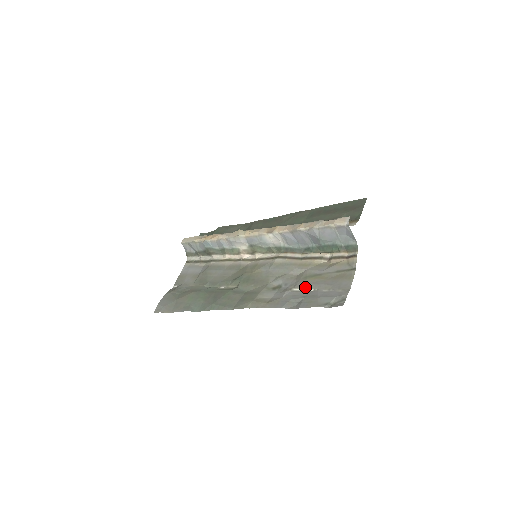
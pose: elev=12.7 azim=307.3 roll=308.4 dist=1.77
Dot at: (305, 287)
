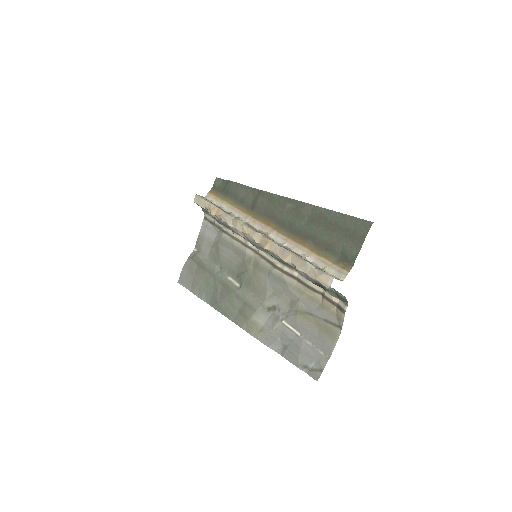
Dot at: (293, 326)
